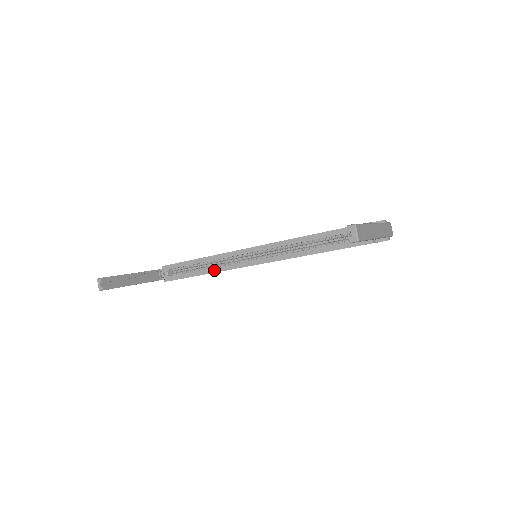
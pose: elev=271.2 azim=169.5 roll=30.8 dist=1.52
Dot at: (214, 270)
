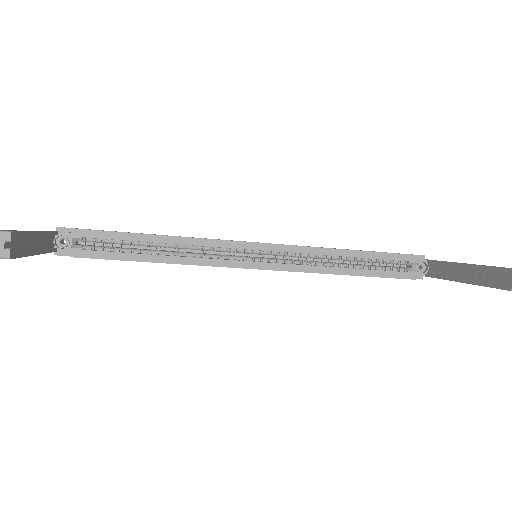
Dot at: (180, 260)
